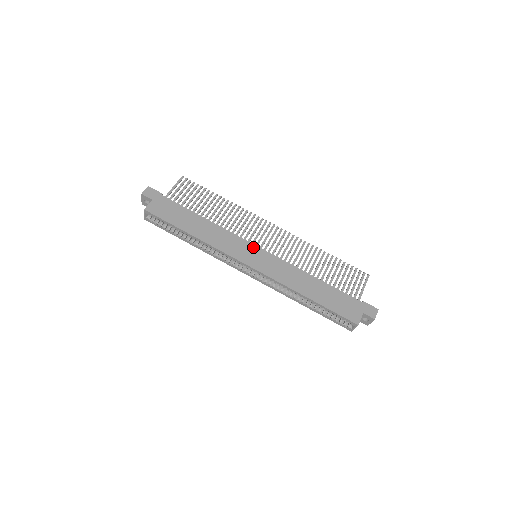
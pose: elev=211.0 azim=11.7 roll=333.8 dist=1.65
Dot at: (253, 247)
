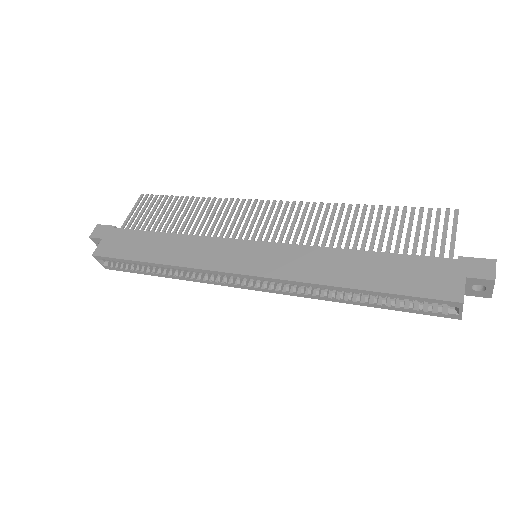
Dot at: (244, 244)
